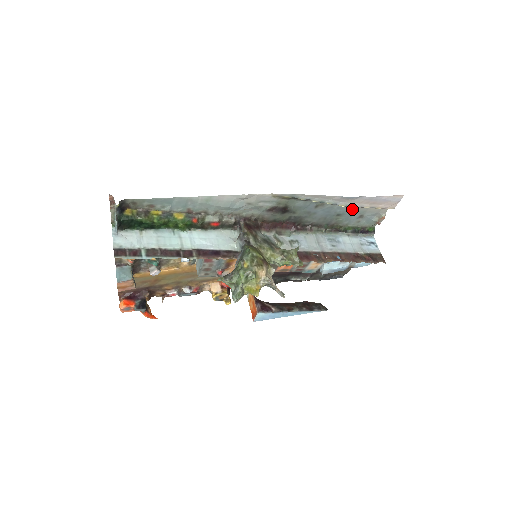
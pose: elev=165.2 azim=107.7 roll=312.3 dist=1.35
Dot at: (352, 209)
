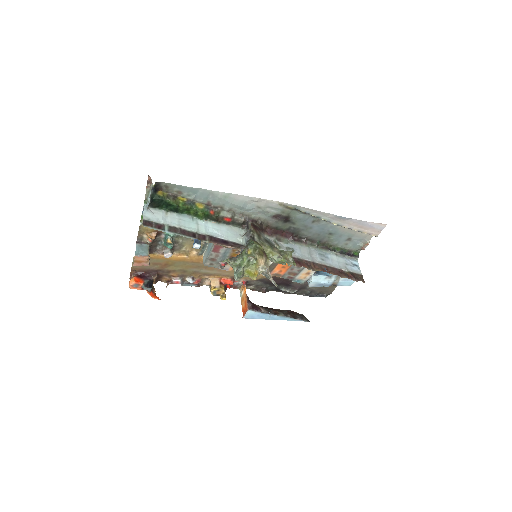
Dot at: (342, 230)
